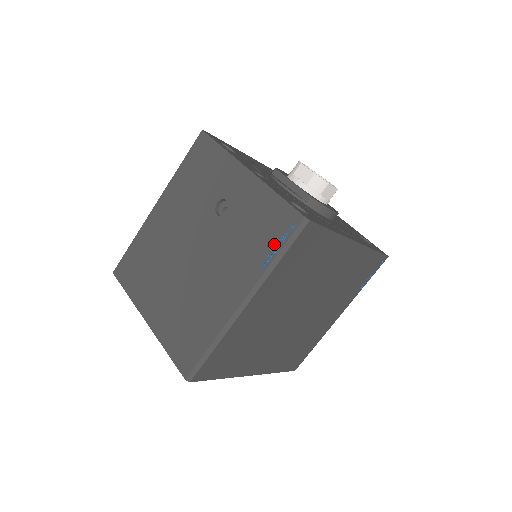
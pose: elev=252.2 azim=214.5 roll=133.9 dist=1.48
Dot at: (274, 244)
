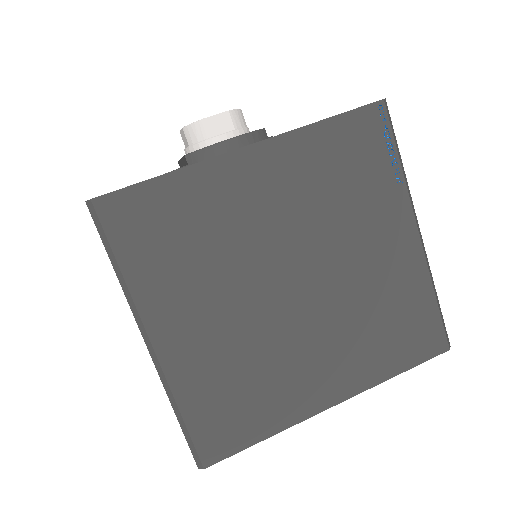
Dot at: occluded
